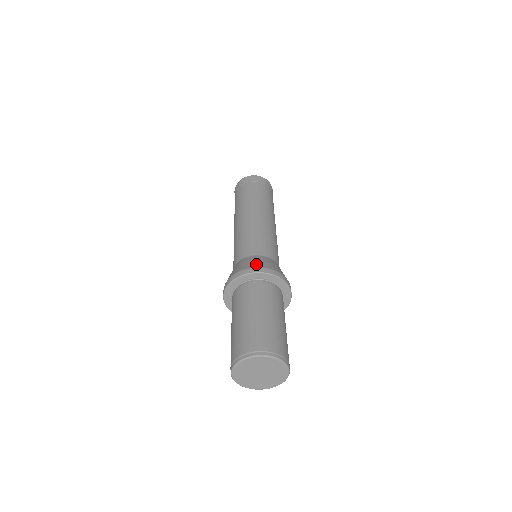
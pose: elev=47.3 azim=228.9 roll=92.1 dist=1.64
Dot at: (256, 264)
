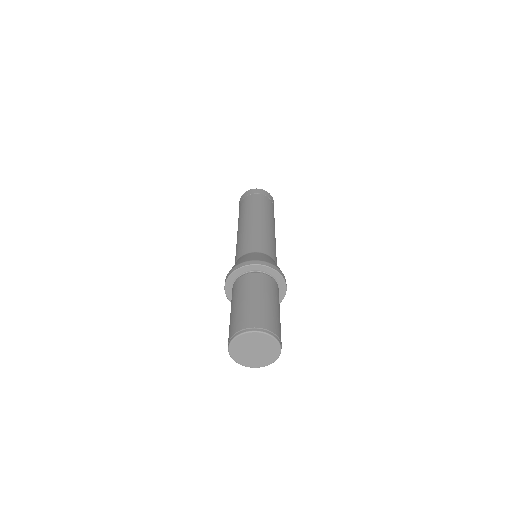
Dot at: (236, 264)
